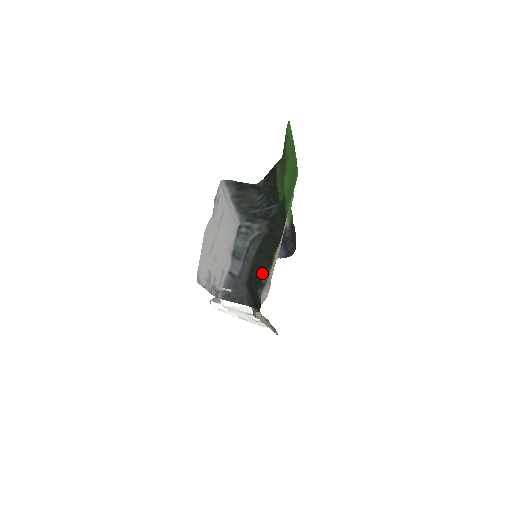
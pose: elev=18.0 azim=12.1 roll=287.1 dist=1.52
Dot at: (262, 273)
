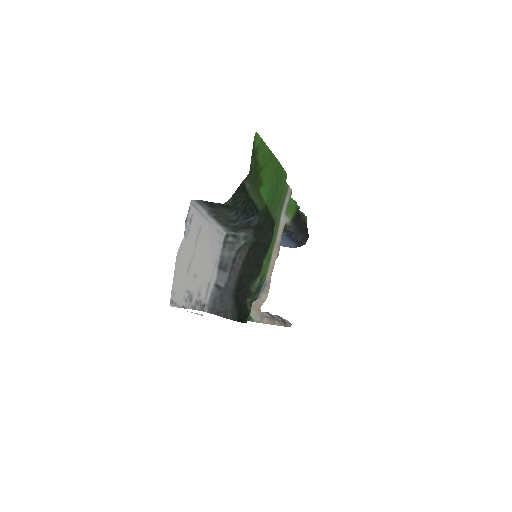
Dot at: (251, 282)
